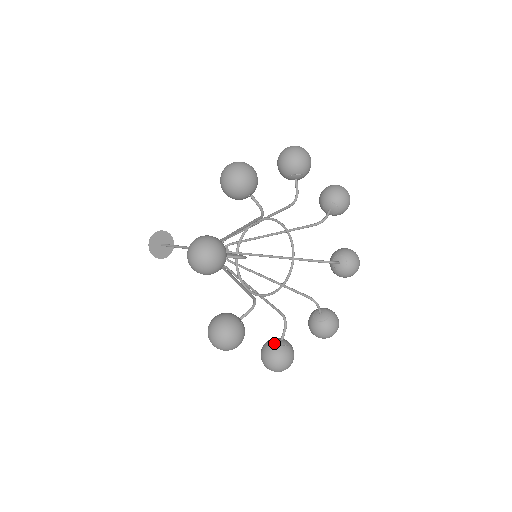
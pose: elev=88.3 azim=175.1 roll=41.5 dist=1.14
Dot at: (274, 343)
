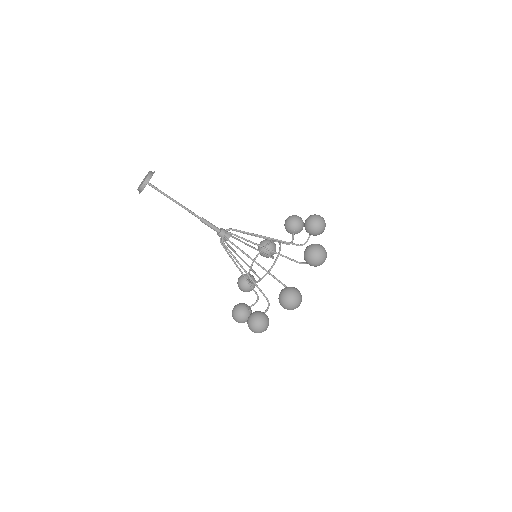
Dot at: (249, 311)
